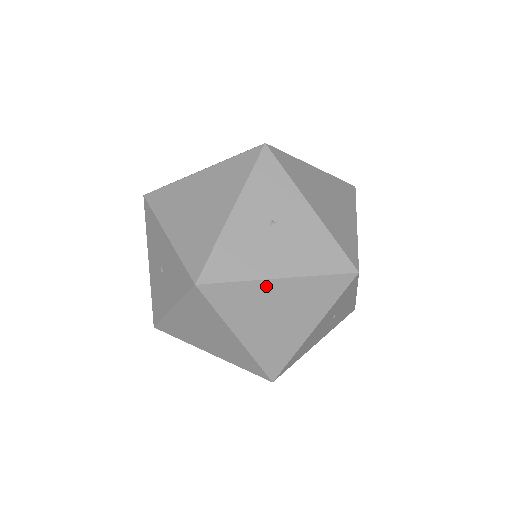
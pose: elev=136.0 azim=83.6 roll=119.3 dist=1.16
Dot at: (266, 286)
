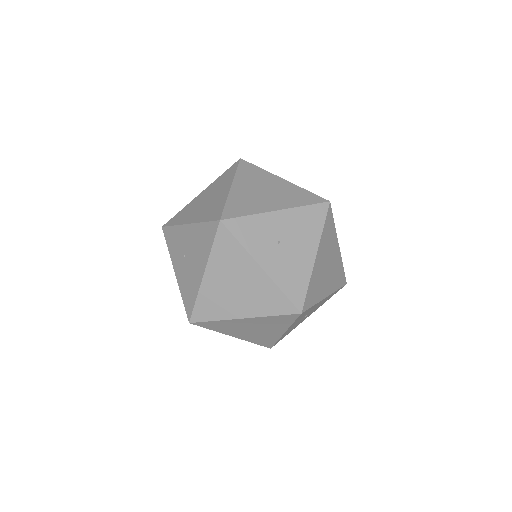
Dot at: occluded
